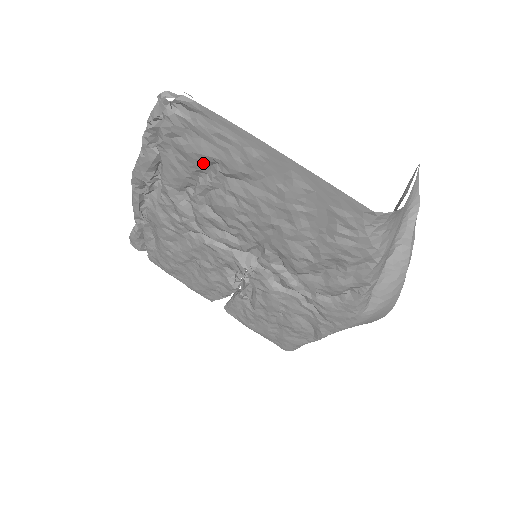
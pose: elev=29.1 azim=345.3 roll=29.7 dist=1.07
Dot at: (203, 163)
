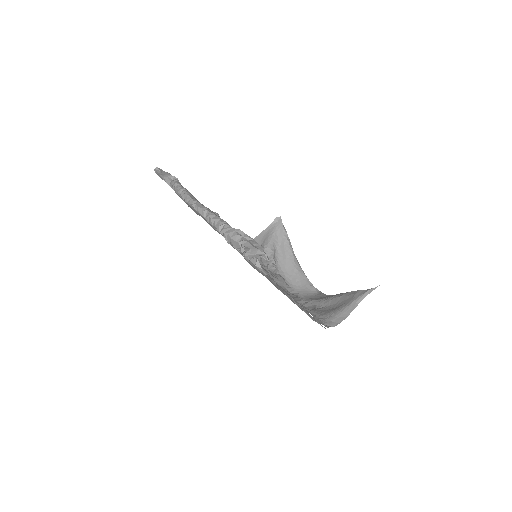
Dot at: occluded
